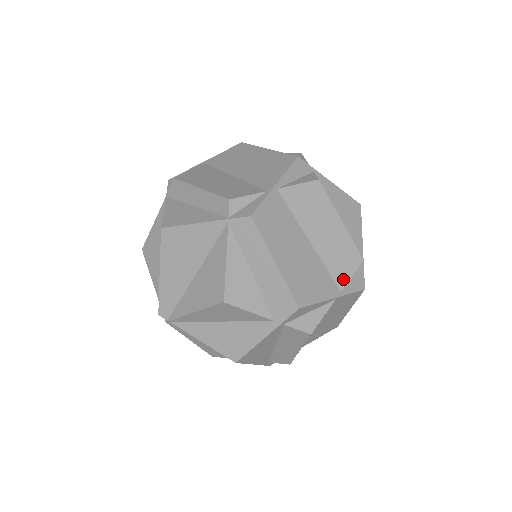
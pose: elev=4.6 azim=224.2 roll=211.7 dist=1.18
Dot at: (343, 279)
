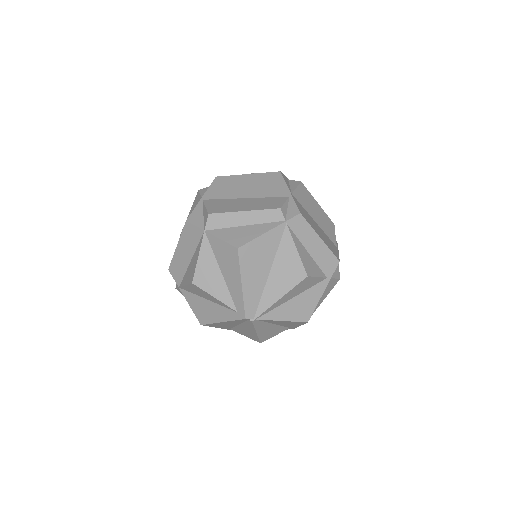
Dot at: (334, 239)
